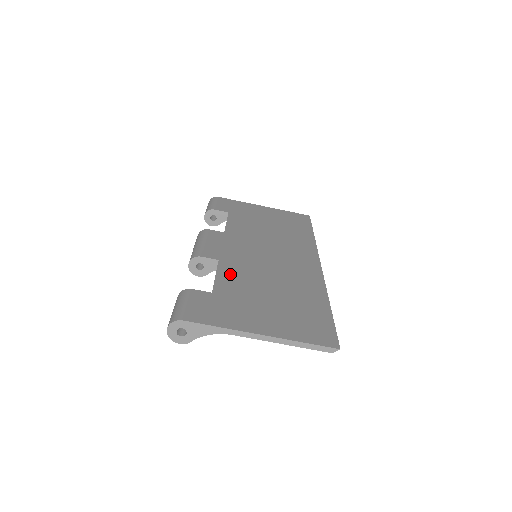
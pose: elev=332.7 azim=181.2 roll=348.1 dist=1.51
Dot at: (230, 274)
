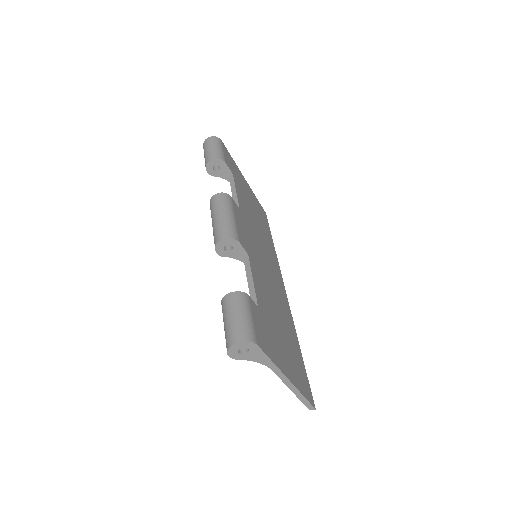
Dot at: (258, 282)
